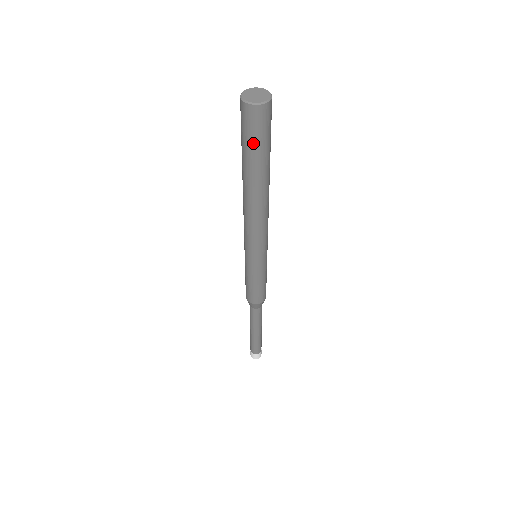
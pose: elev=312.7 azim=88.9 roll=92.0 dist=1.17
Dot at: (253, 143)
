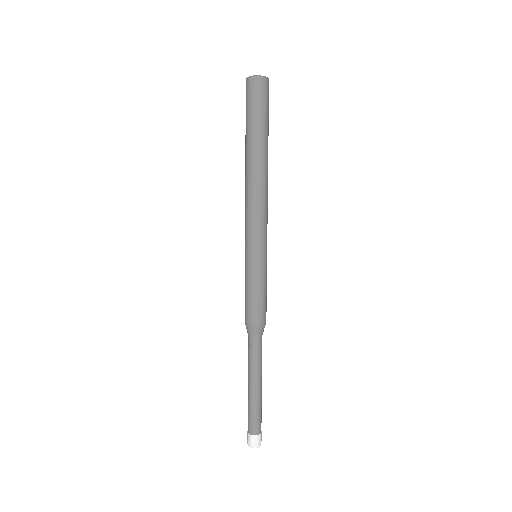
Dot at: (253, 110)
